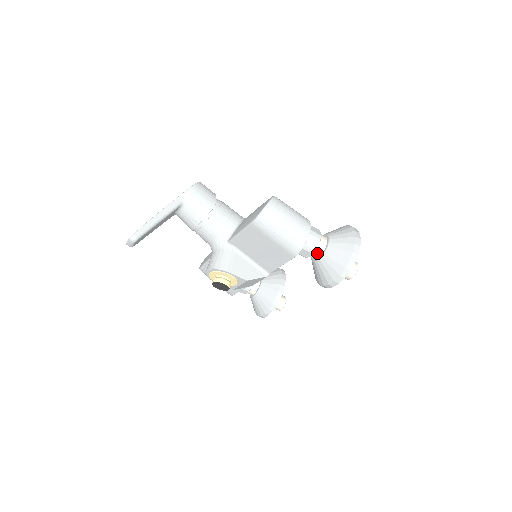
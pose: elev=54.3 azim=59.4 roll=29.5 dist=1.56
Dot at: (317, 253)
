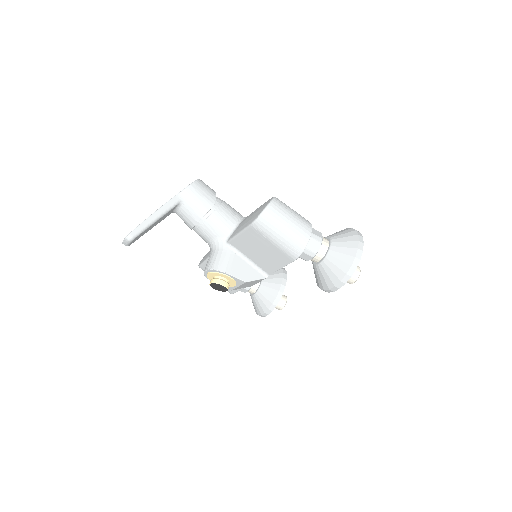
Dot at: (318, 257)
